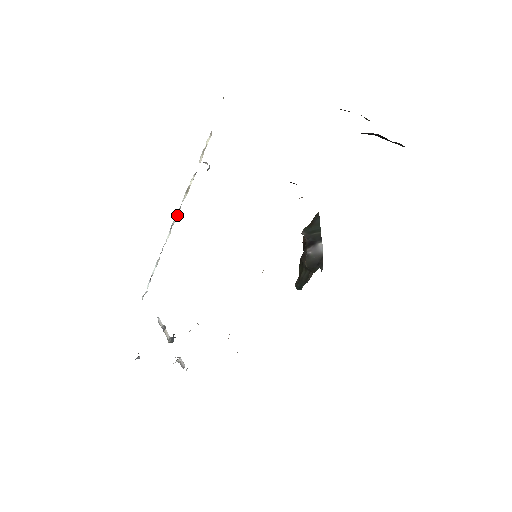
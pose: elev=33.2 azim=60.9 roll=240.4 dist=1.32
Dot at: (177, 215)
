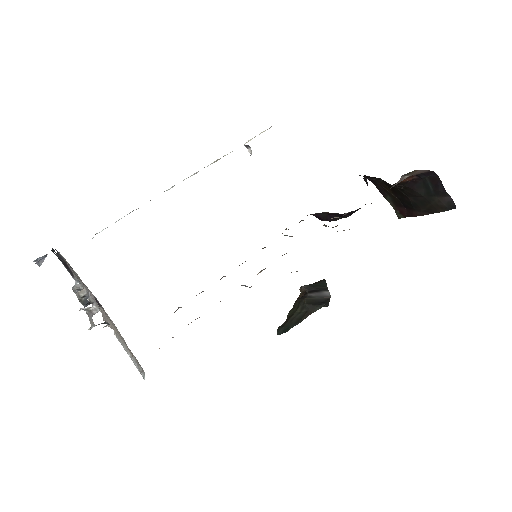
Dot at: (191, 175)
